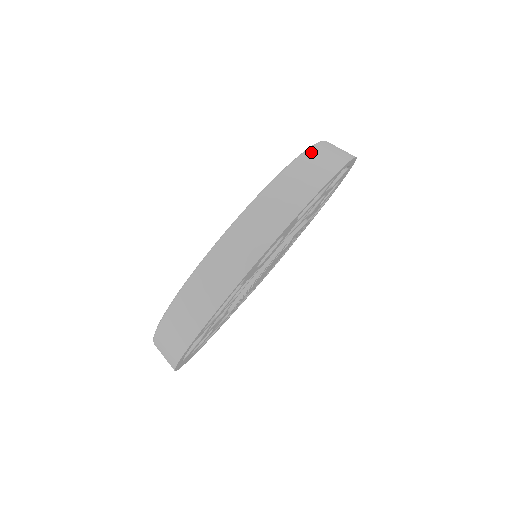
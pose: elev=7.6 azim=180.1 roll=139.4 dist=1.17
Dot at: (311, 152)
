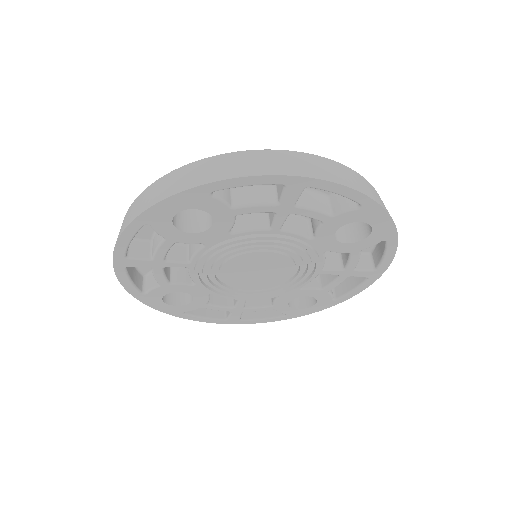
Dot at: (279, 152)
